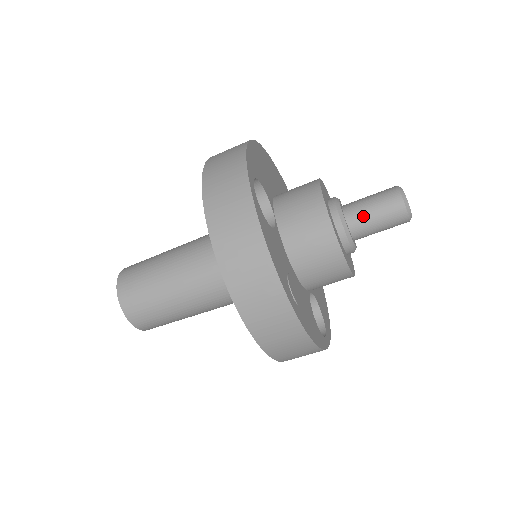
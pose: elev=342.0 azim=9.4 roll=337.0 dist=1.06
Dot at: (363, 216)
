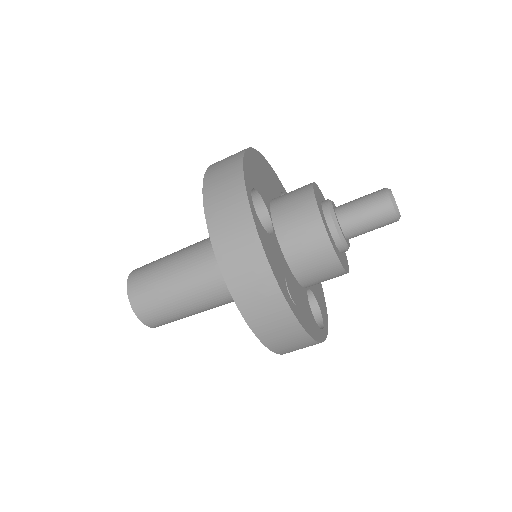
Dot at: (355, 218)
